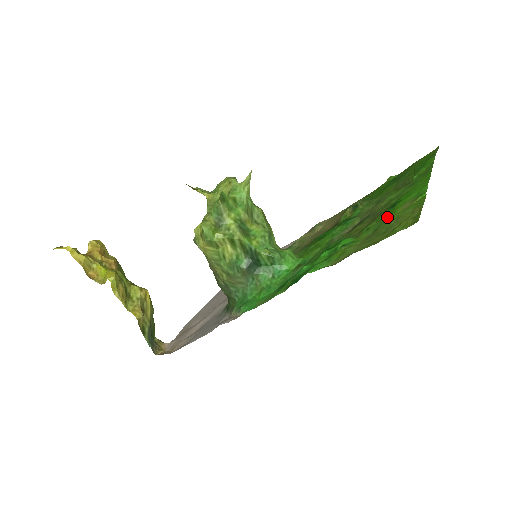
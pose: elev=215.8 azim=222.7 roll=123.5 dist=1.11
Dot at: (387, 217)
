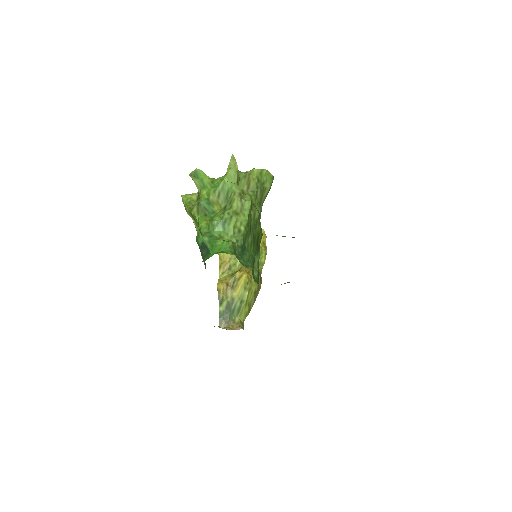
Dot at: occluded
